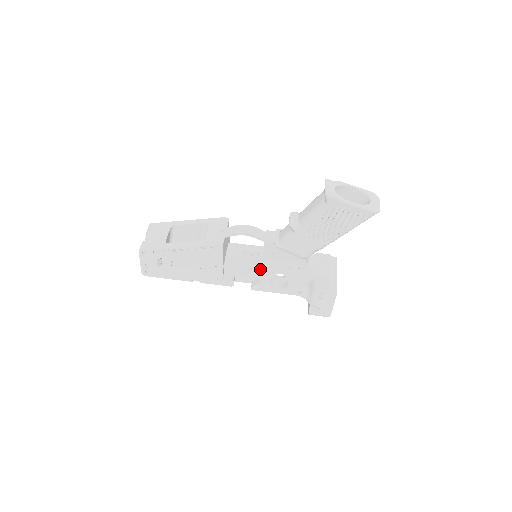
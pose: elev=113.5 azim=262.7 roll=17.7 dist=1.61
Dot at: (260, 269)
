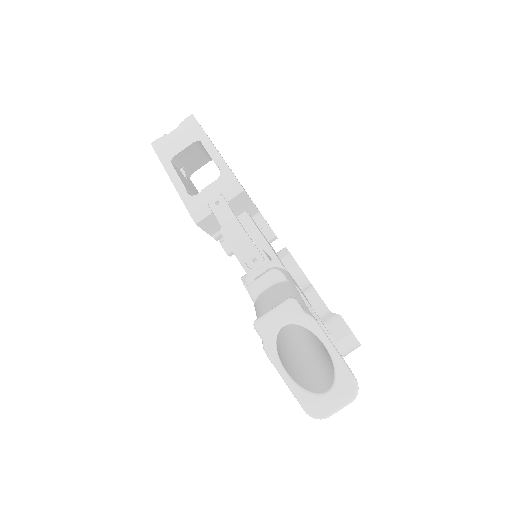
Dot at: occluded
